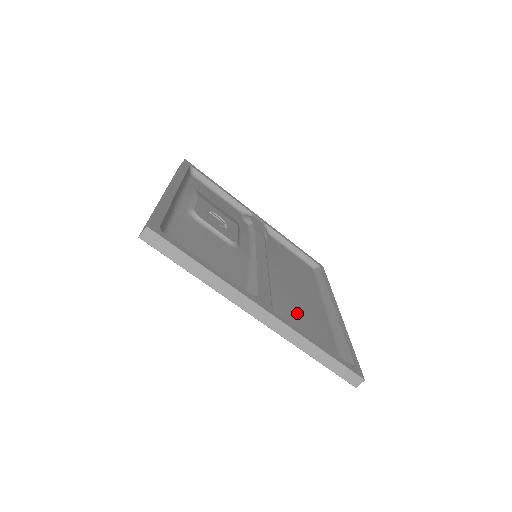
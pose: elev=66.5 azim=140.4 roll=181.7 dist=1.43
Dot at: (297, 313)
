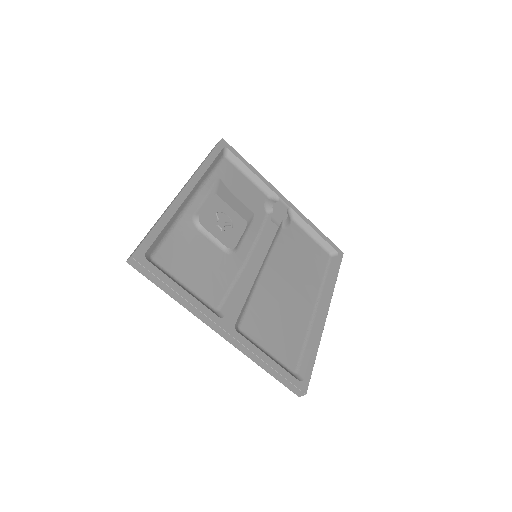
Dot at: (270, 322)
